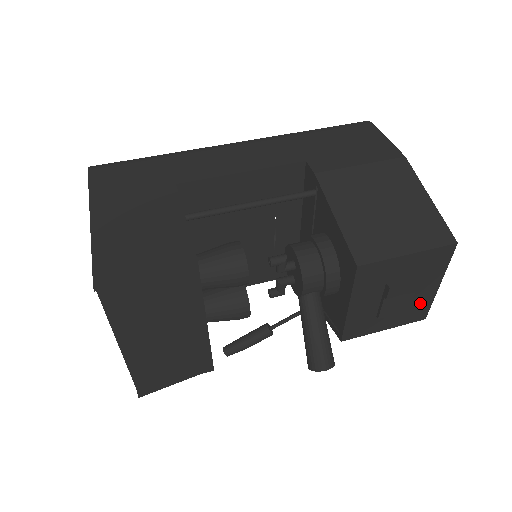
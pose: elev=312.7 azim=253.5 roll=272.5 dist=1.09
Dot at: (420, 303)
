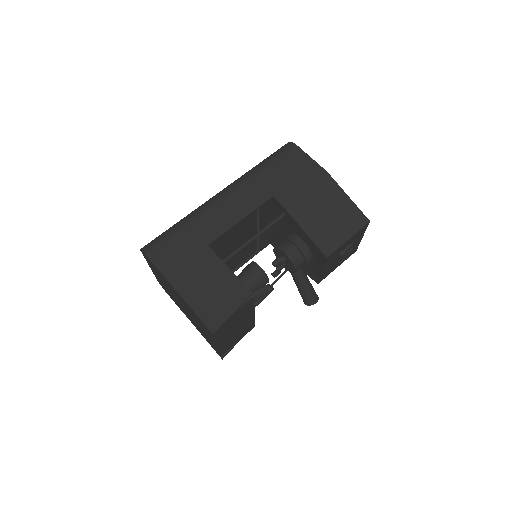
Dot at: (354, 248)
